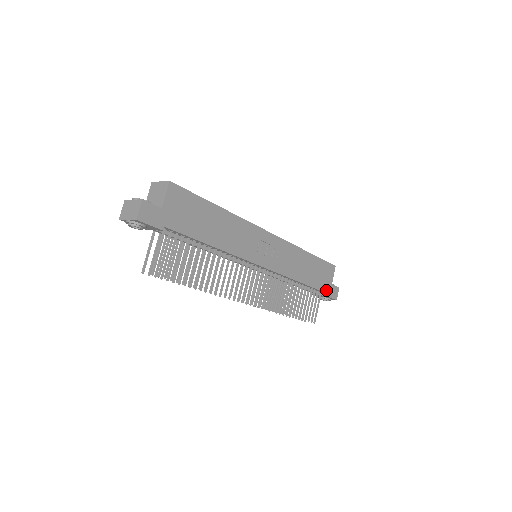
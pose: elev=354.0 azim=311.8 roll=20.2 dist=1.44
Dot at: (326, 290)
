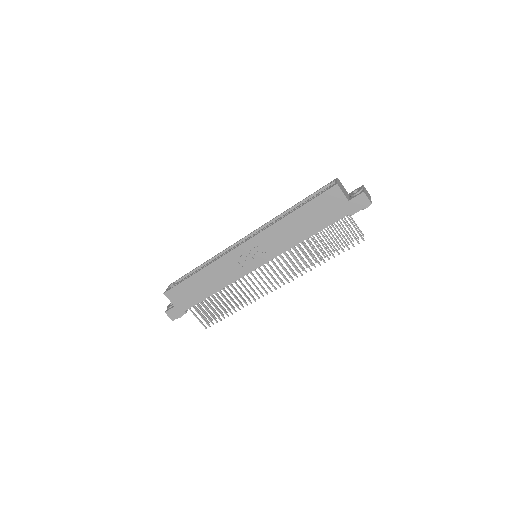
Dot at: (346, 212)
